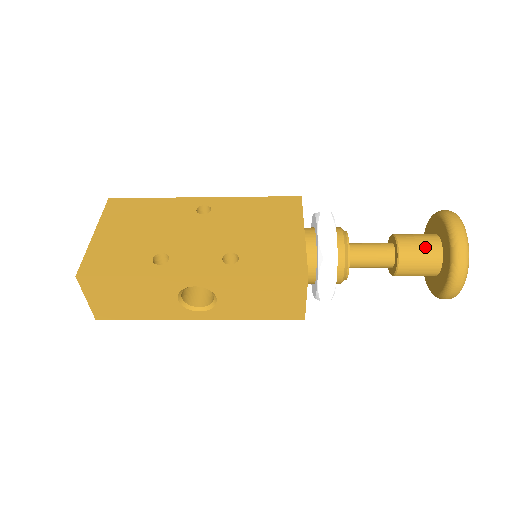
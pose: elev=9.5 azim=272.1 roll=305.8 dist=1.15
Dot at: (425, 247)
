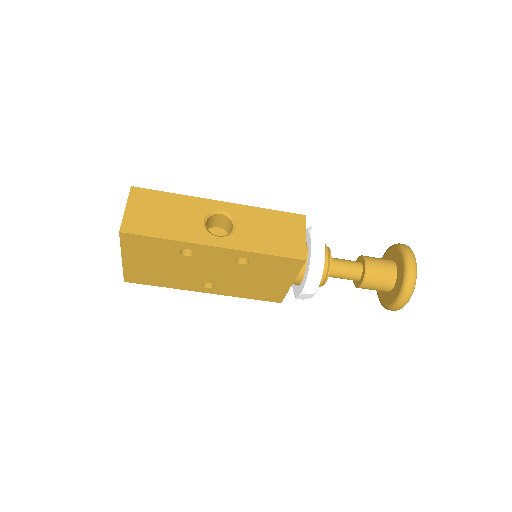
Dot at: occluded
